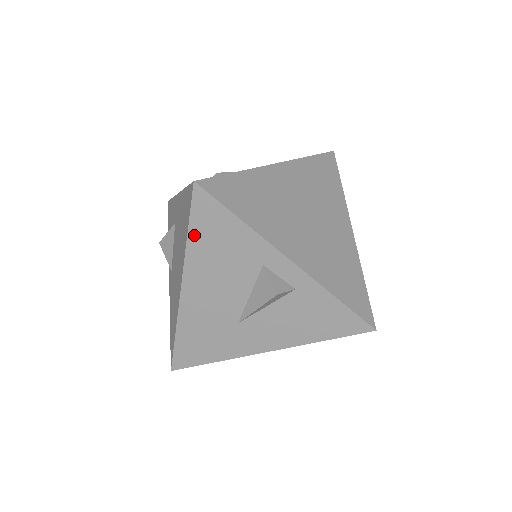
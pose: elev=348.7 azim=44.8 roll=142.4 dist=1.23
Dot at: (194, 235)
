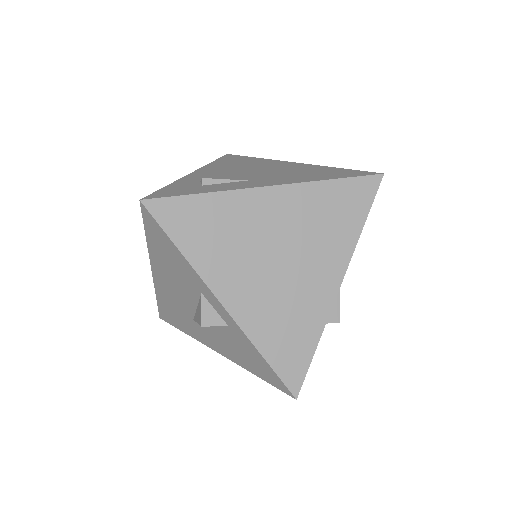
Dot at: (150, 240)
